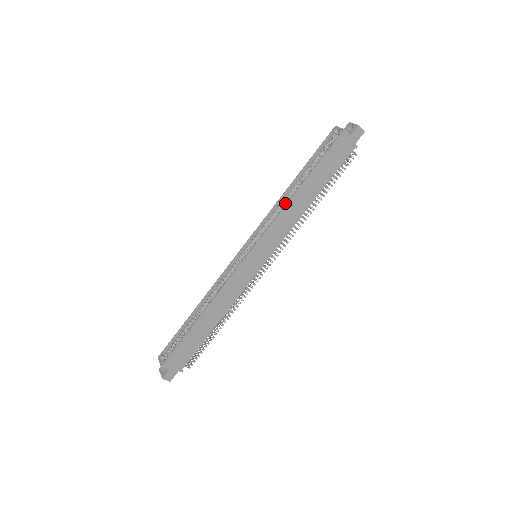
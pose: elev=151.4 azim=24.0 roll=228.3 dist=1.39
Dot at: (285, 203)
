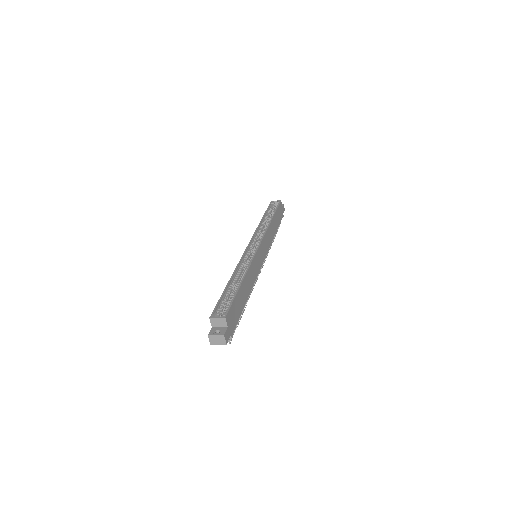
Dot at: occluded
